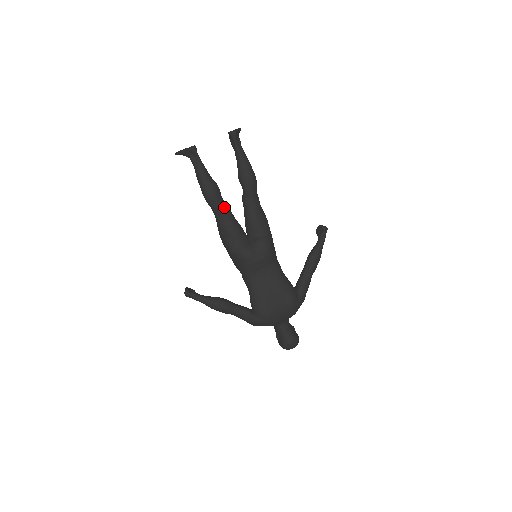
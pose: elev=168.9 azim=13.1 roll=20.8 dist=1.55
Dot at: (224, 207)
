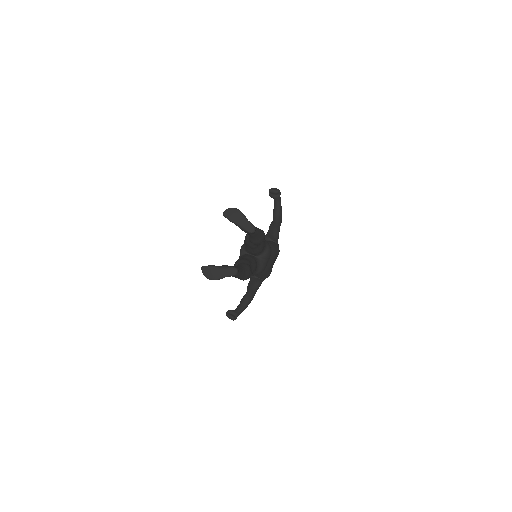
Dot at: occluded
